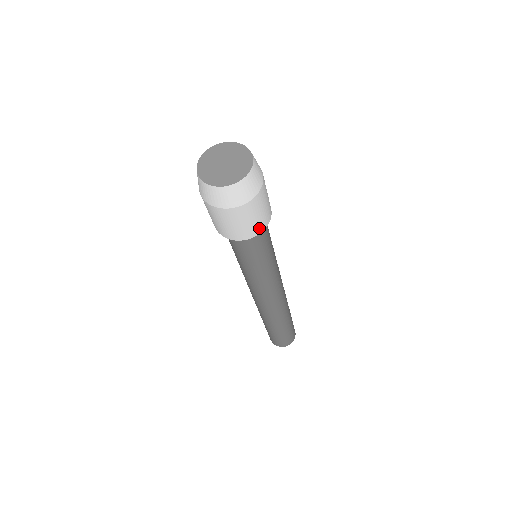
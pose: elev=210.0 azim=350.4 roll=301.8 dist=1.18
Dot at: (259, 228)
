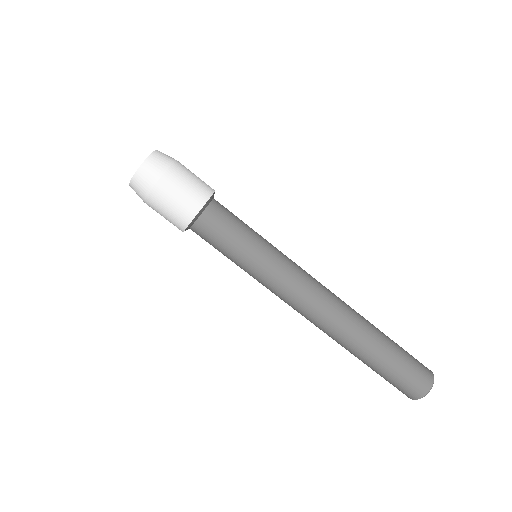
Dot at: (194, 206)
